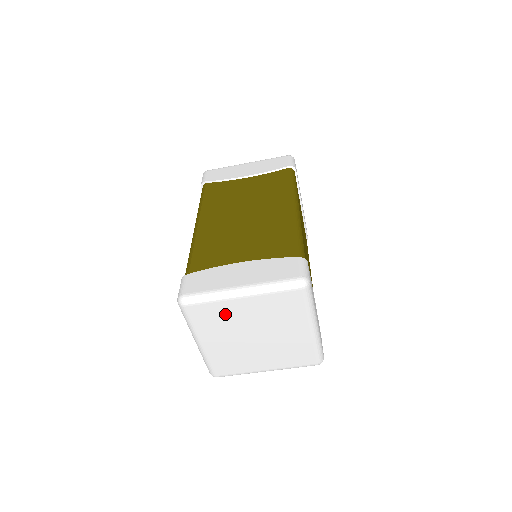
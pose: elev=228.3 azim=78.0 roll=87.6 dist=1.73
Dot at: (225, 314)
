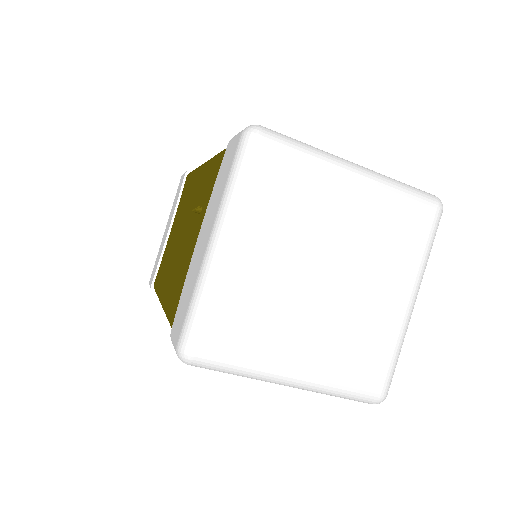
Dot at: (310, 195)
